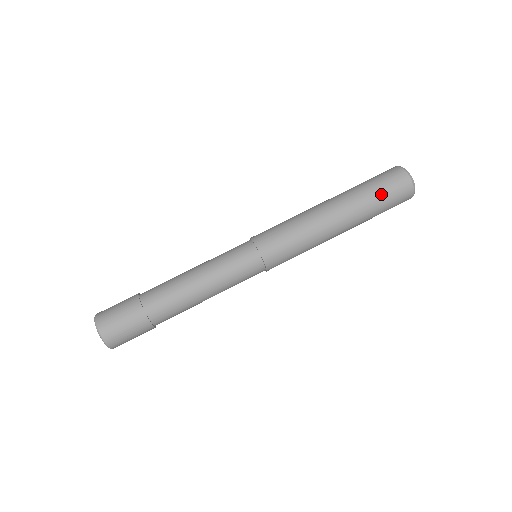
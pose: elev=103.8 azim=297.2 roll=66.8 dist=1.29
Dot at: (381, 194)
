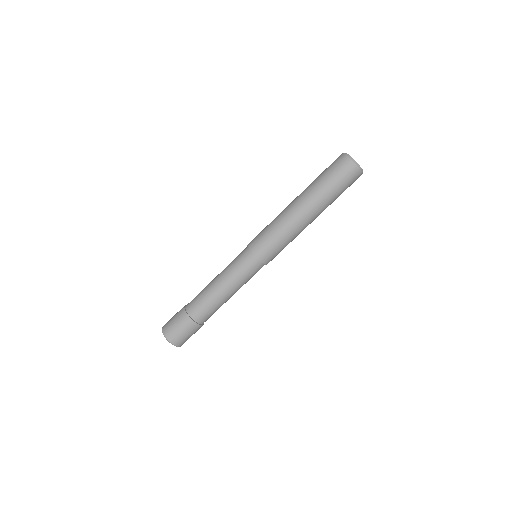
Dot at: (330, 179)
